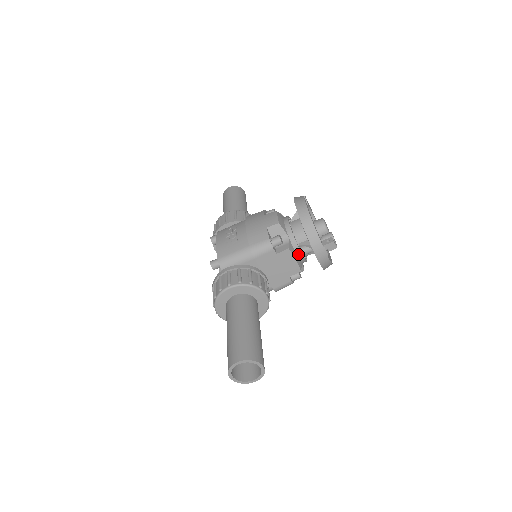
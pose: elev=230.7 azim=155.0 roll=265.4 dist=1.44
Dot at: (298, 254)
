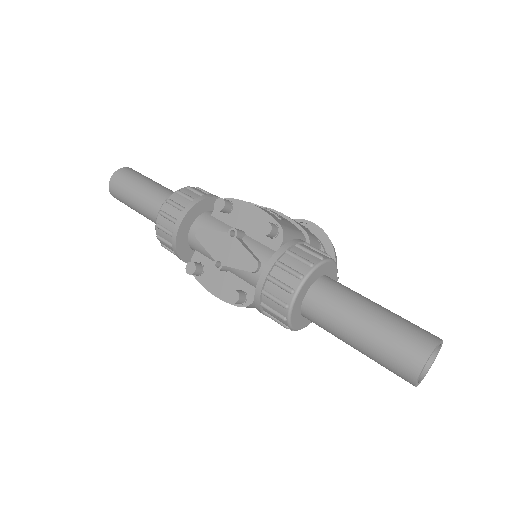
Dot at: occluded
